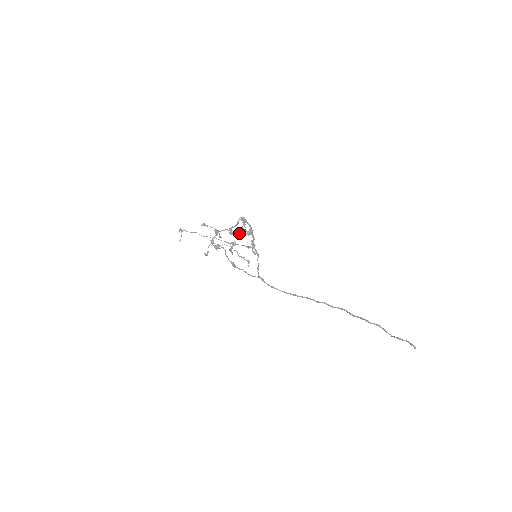
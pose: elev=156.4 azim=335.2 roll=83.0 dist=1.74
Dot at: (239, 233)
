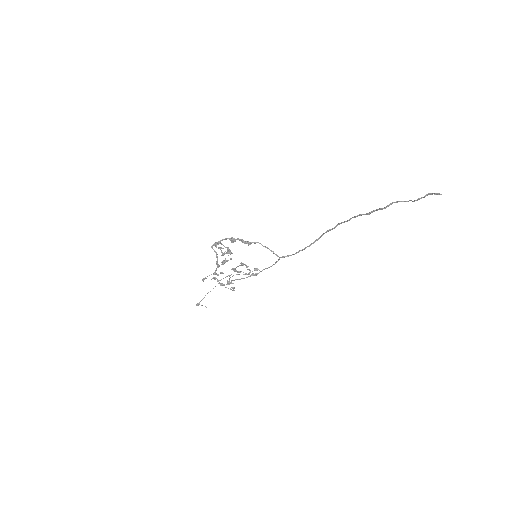
Dot at: (228, 250)
